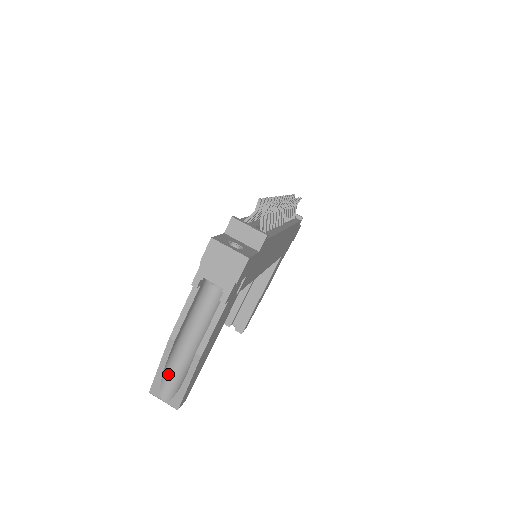
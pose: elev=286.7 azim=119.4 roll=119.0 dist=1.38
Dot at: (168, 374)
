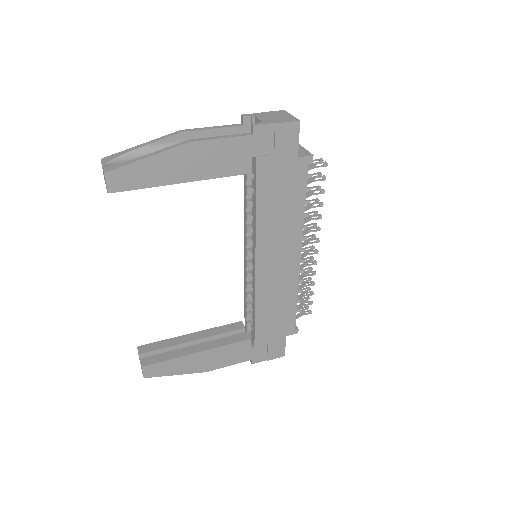
Dot at: (137, 156)
